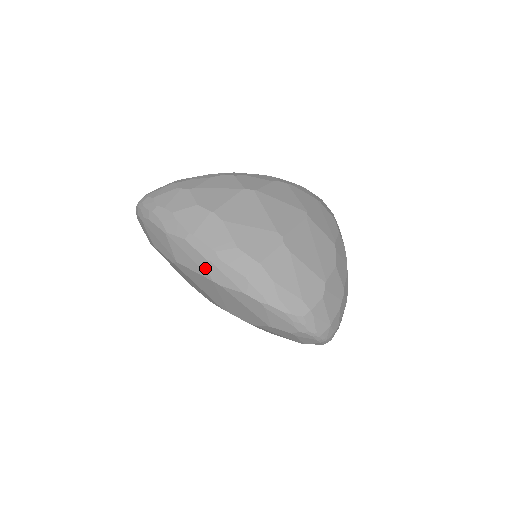
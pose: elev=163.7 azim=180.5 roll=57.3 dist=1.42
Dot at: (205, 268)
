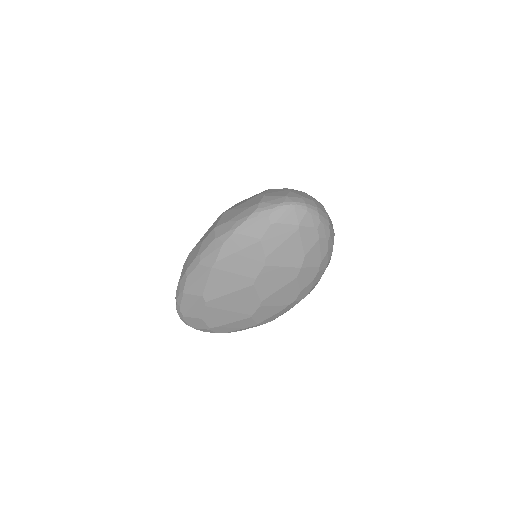
Dot at: (203, 269)
